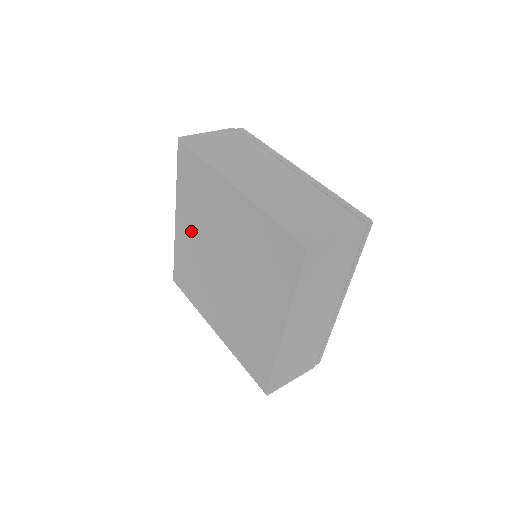
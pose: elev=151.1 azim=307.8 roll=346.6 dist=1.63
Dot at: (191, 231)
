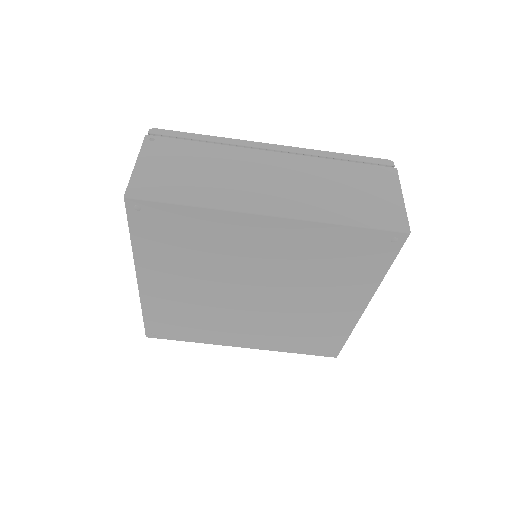
Dot at: (179, 283)
